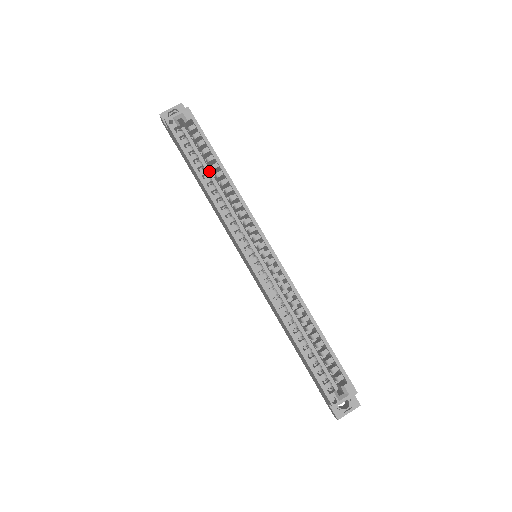
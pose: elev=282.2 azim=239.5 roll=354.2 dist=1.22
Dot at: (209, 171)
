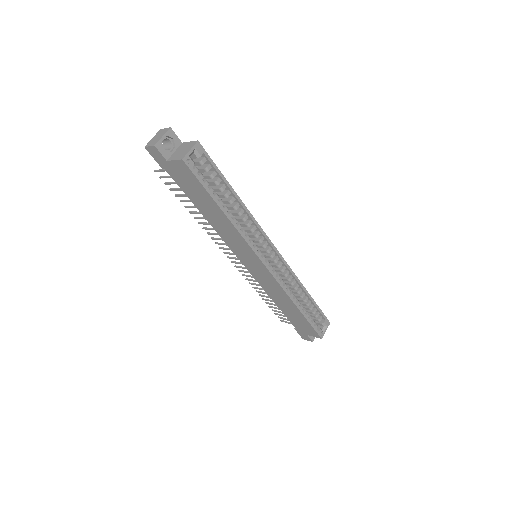
Dot at: occluded
